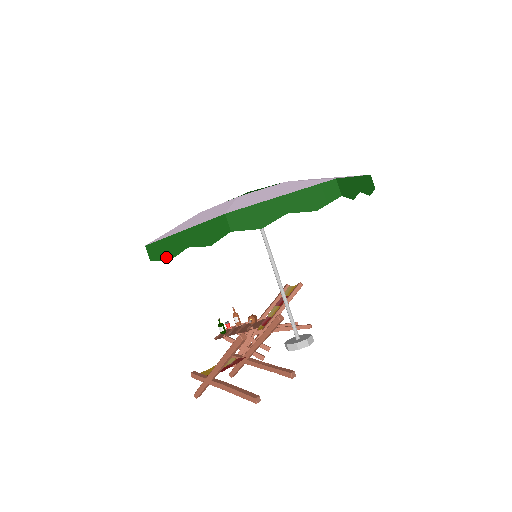
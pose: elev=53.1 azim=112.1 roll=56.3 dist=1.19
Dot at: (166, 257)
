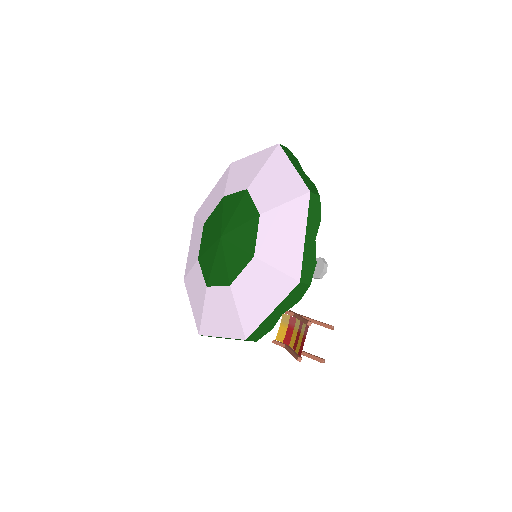
Dot at: occluded
